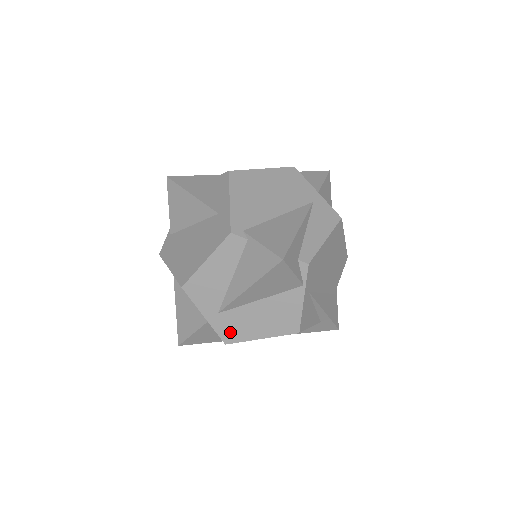
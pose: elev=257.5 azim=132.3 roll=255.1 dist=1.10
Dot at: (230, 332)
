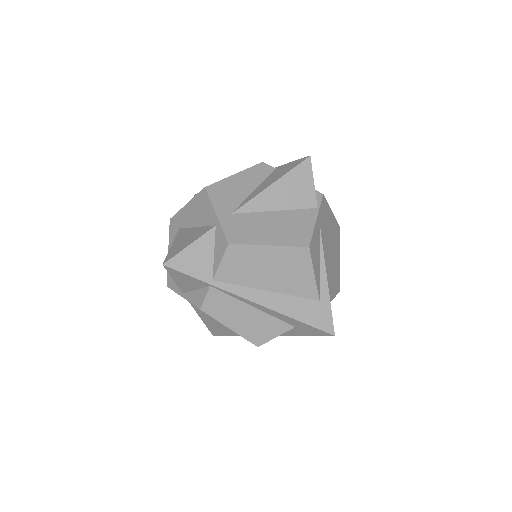
Dot at: (238, 233)
